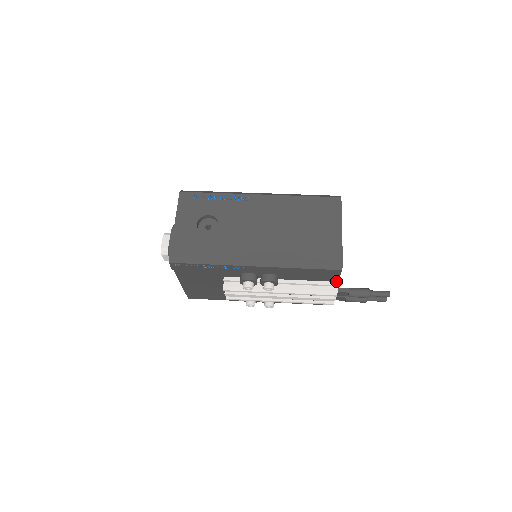
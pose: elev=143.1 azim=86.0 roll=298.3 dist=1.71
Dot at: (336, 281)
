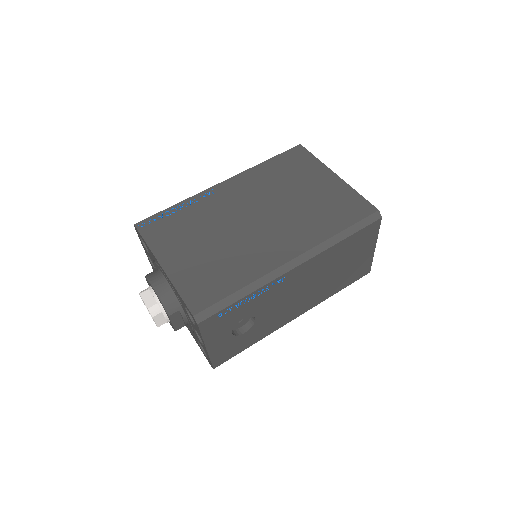
Dot at: occluded
